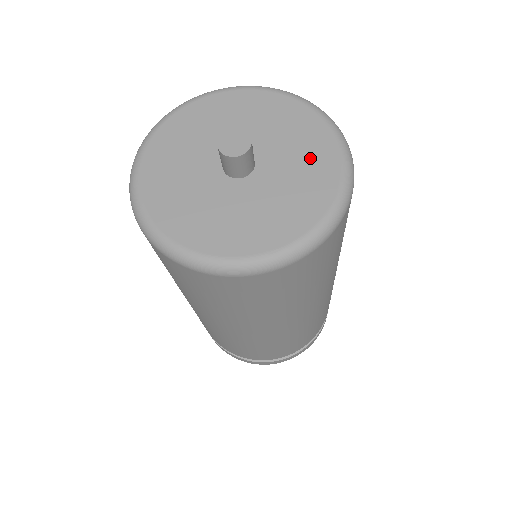
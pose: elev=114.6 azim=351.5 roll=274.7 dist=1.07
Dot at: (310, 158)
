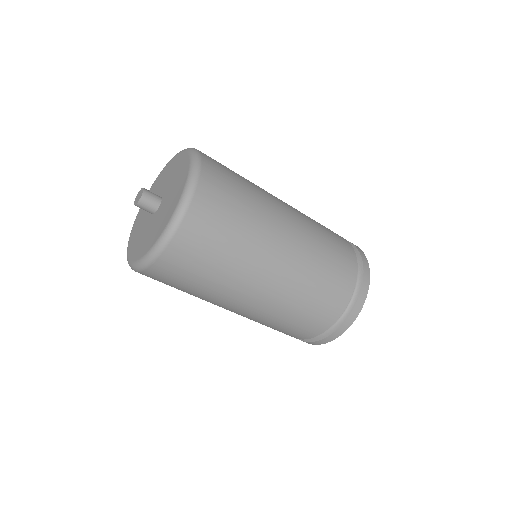
Dot at: (179, 174)
